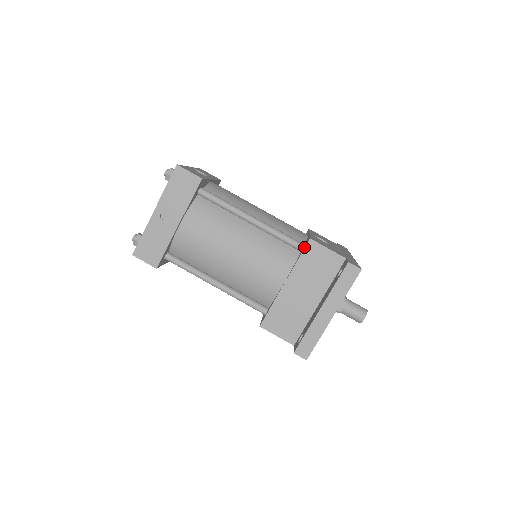
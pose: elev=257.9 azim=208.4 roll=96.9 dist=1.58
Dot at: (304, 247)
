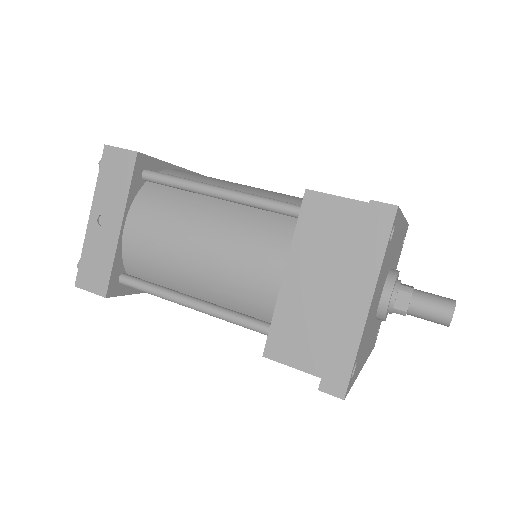
Dot at: (302, 207)
